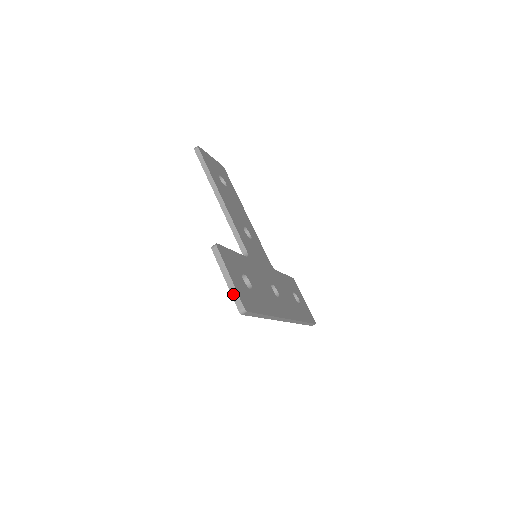
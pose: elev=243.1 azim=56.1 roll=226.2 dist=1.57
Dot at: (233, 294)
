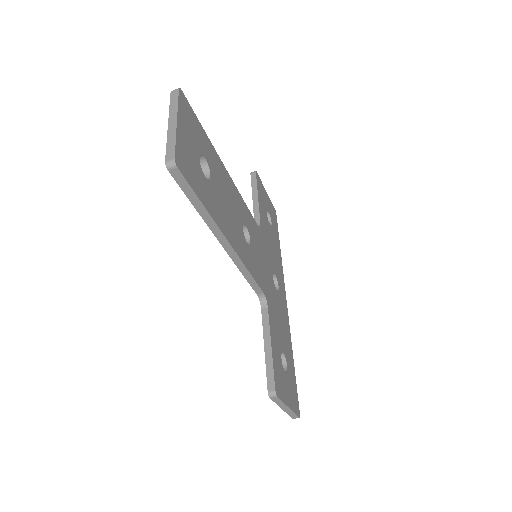
Dot at: (290, 414)
